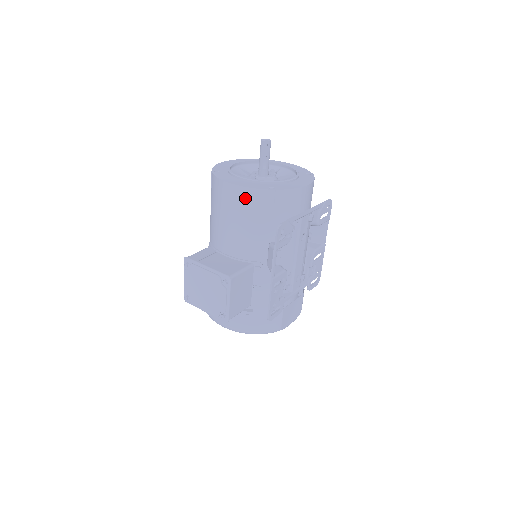
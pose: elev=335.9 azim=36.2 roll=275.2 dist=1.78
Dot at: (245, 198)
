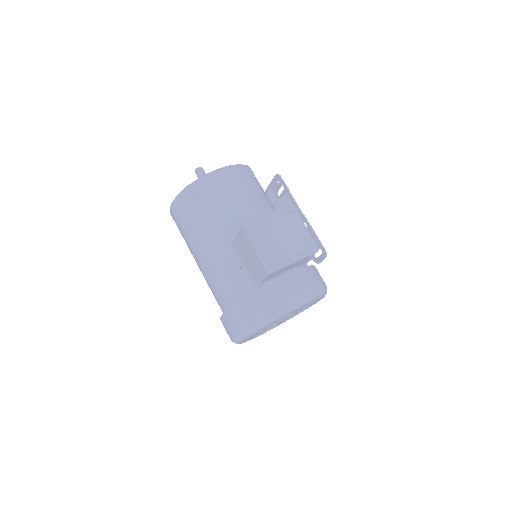
Dot at: (239, 173)
